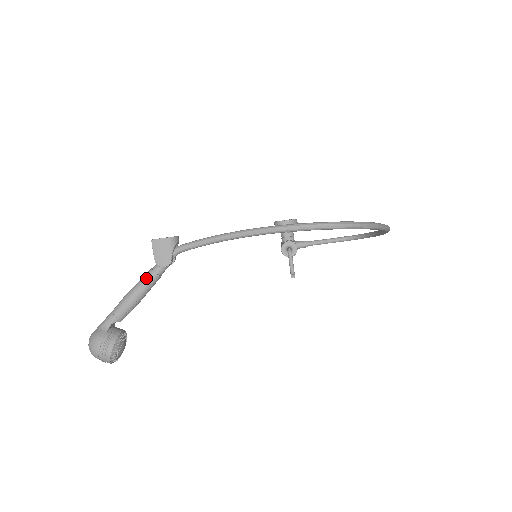
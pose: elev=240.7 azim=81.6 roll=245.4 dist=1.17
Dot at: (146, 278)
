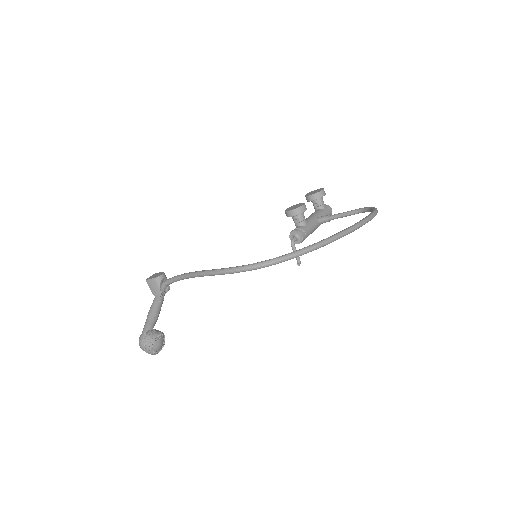
Dot at: (153, 304)
